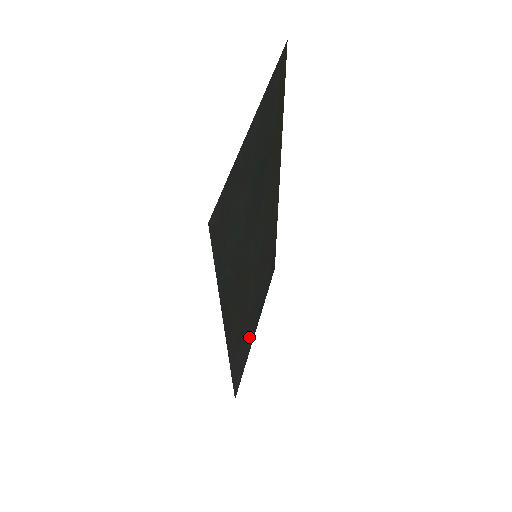
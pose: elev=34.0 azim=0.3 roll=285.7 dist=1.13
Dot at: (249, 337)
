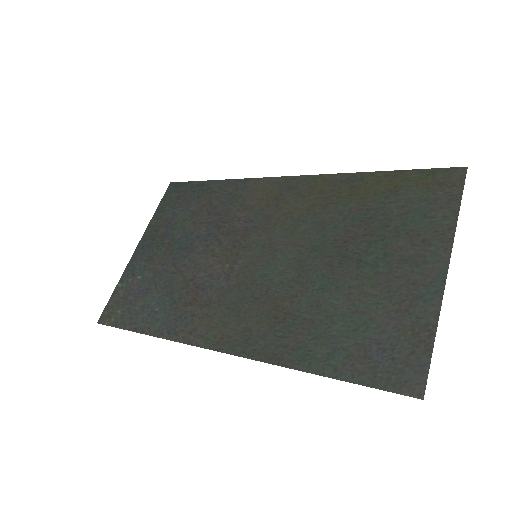
Dot at: (148, 273)
